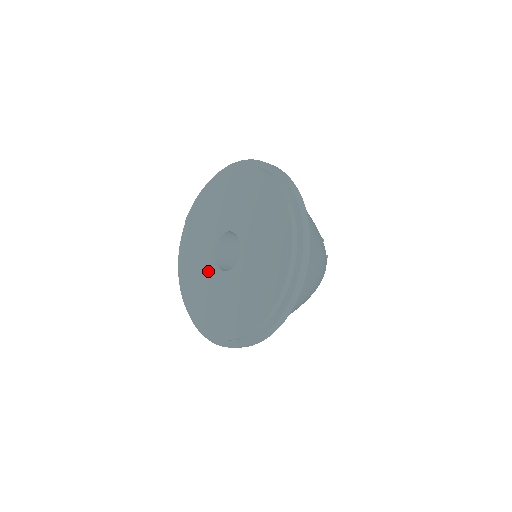
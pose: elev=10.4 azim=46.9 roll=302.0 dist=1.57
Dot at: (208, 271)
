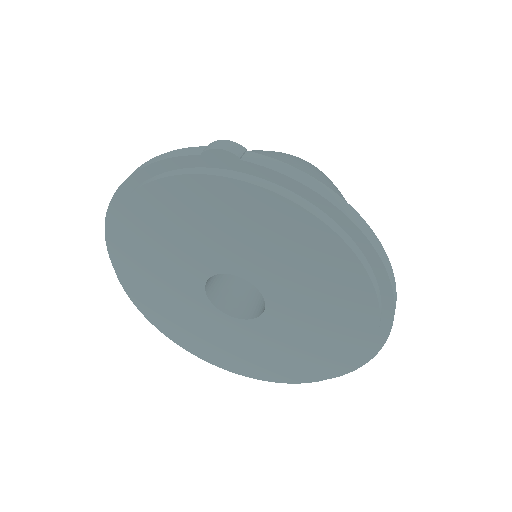
Dot at: (186, 269)
